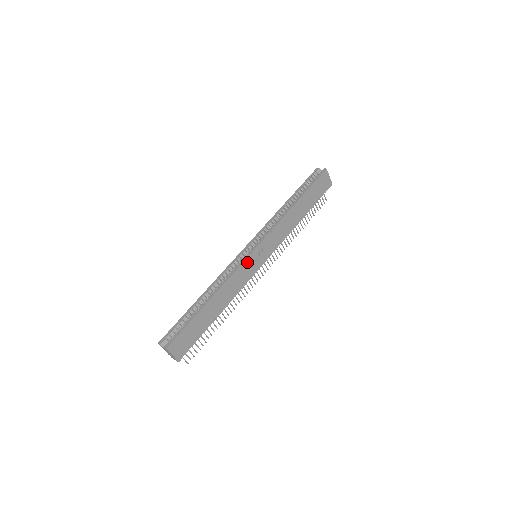
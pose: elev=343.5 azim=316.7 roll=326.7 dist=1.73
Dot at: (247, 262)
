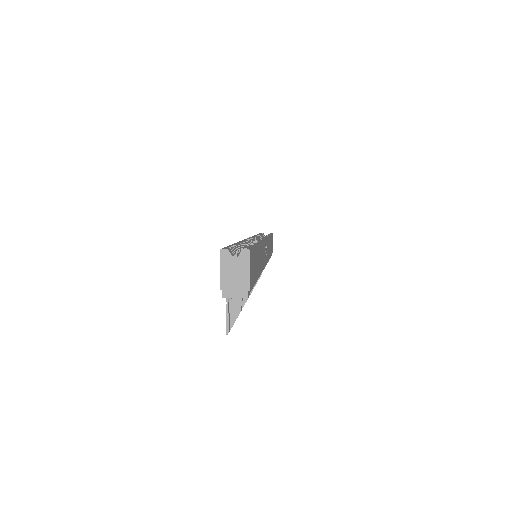
Dot at: (264, 245)
